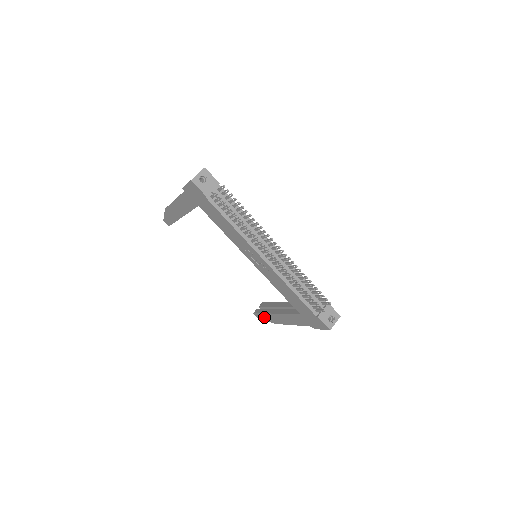
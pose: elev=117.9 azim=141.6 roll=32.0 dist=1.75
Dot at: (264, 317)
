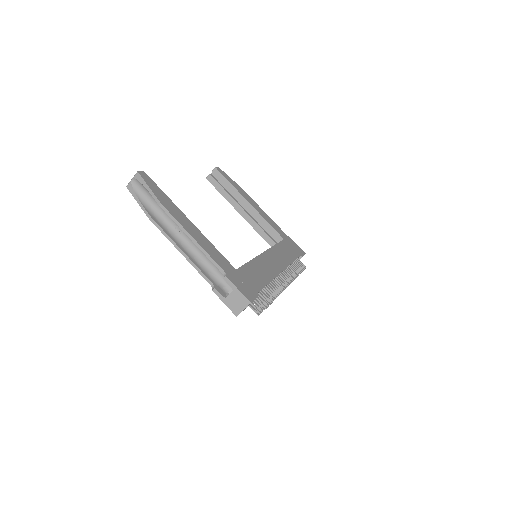
Dot at: occluded
